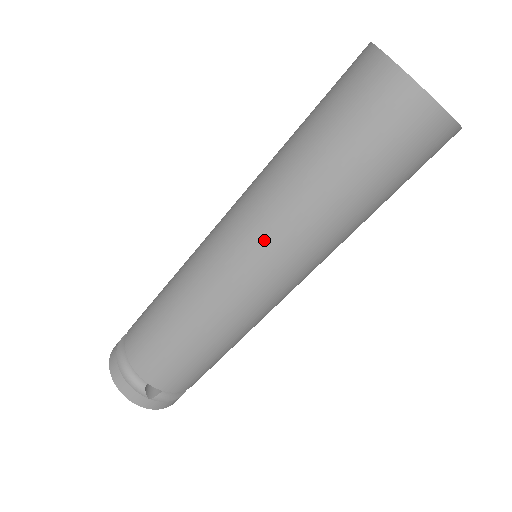
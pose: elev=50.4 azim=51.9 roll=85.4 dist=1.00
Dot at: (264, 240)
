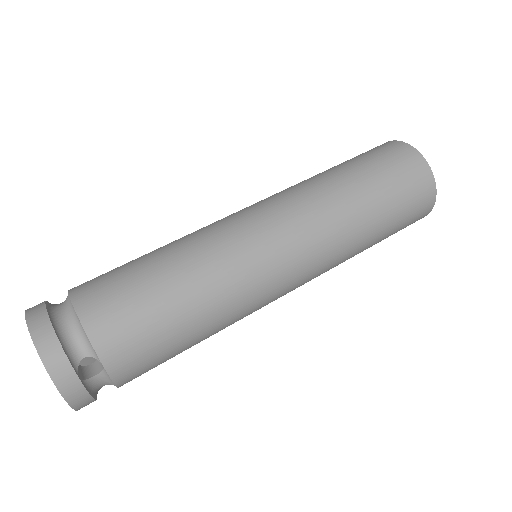
Dot at: (305, 228)
